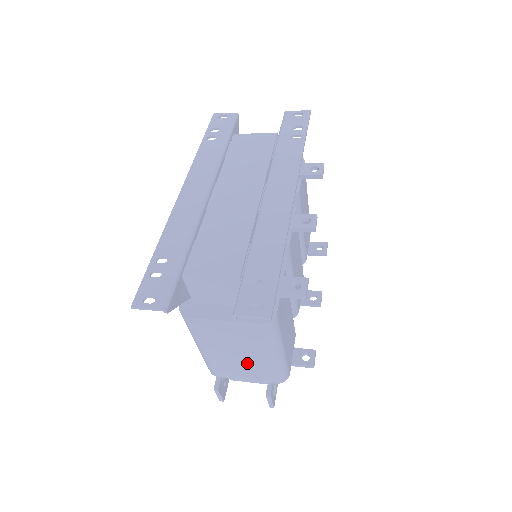
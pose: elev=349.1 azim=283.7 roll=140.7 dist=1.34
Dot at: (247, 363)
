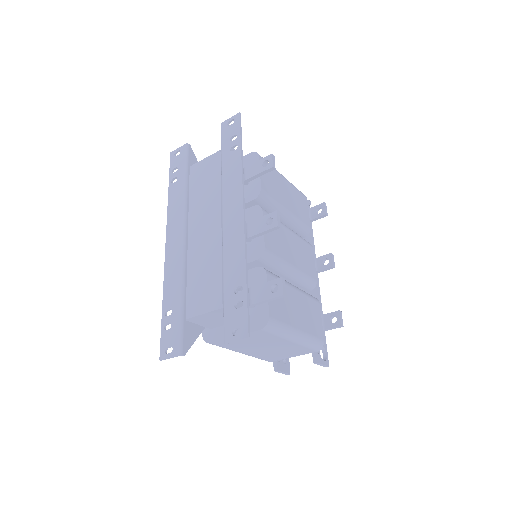
Dot at: (280, 349)
